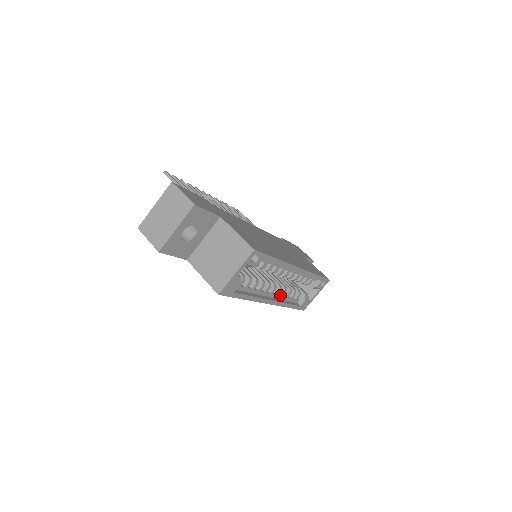
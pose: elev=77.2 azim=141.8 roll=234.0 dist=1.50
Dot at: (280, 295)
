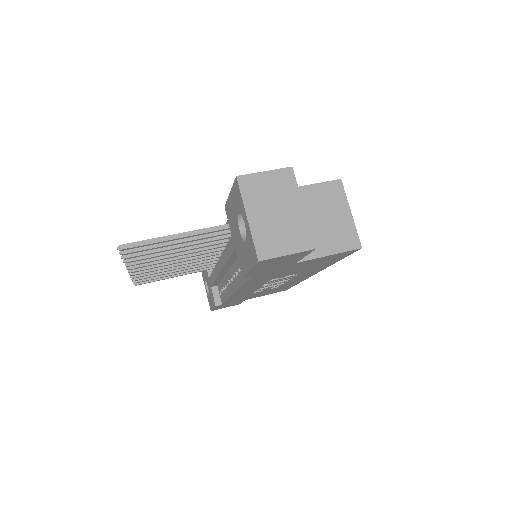
Dot at: occluded
